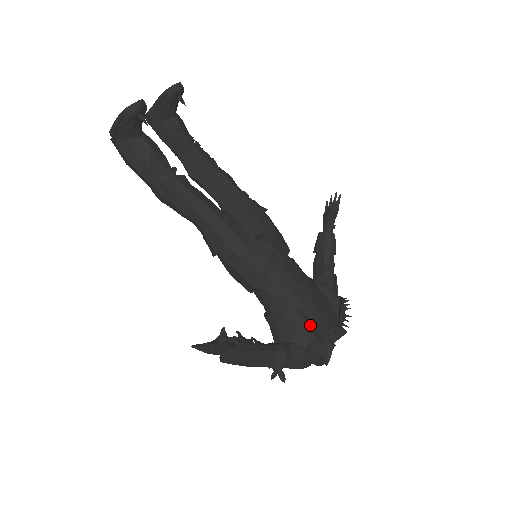
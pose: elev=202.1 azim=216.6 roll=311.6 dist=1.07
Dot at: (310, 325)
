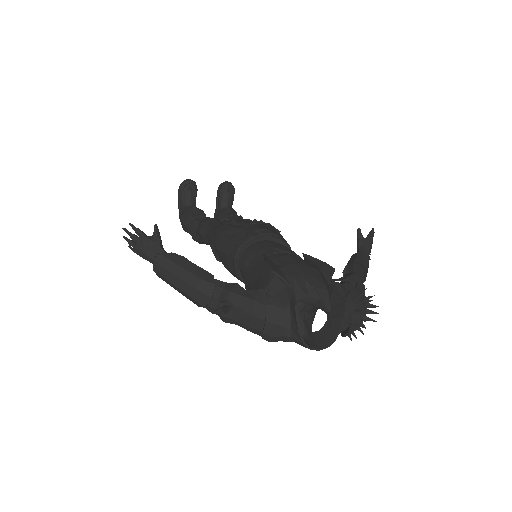
Dot at: (273, 265)
